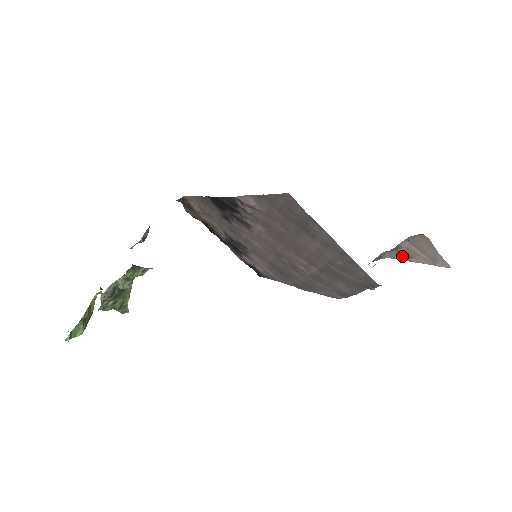
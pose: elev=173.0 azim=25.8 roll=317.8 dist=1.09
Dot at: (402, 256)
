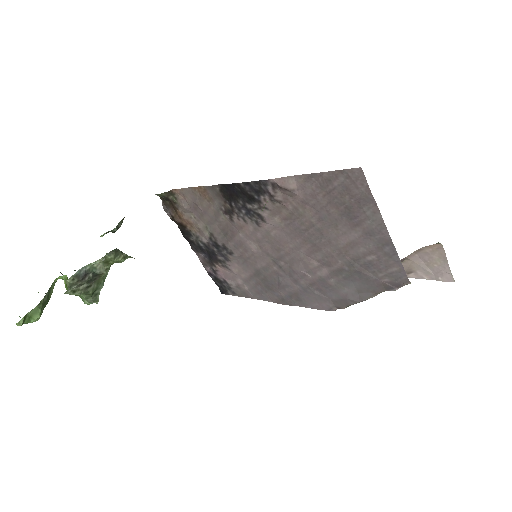
Dot at: occluded
